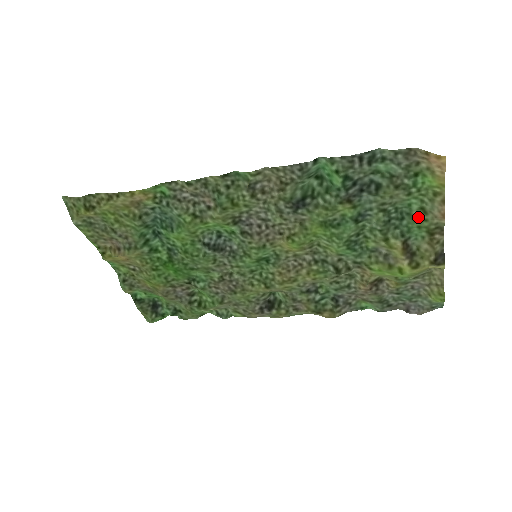
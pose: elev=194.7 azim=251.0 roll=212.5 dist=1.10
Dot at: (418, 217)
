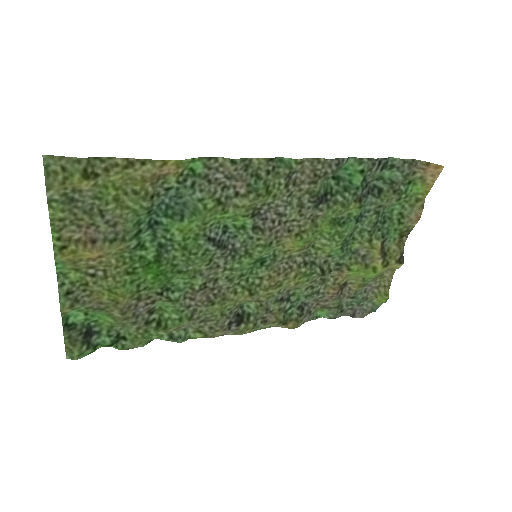
Dot at: (397, 221)
